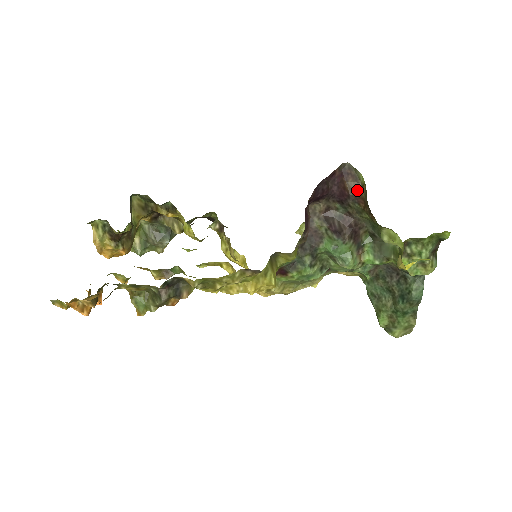
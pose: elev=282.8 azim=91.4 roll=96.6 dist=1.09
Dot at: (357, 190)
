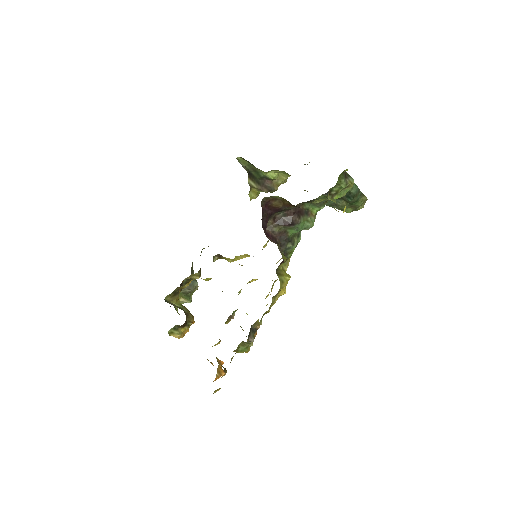
Dot at: (282, 203)
